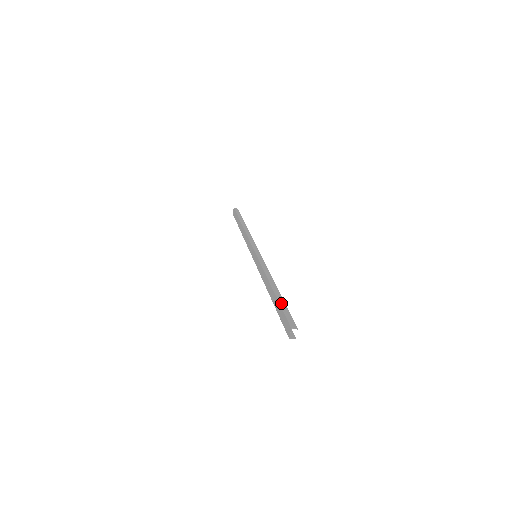
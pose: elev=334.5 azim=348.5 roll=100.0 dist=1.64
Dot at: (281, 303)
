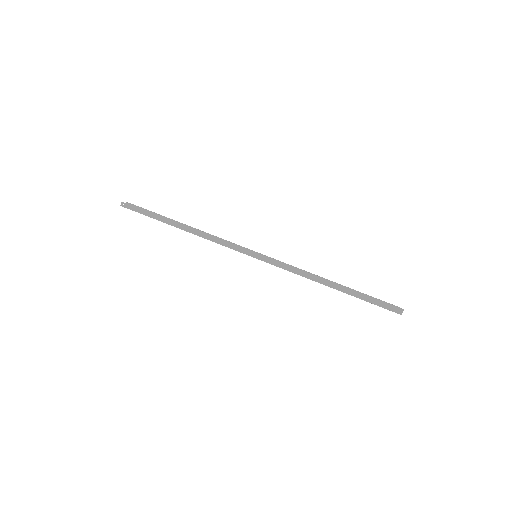
Dot at: (362, 298)
